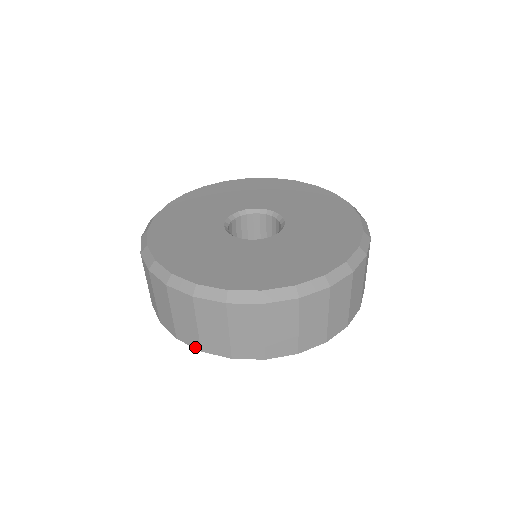
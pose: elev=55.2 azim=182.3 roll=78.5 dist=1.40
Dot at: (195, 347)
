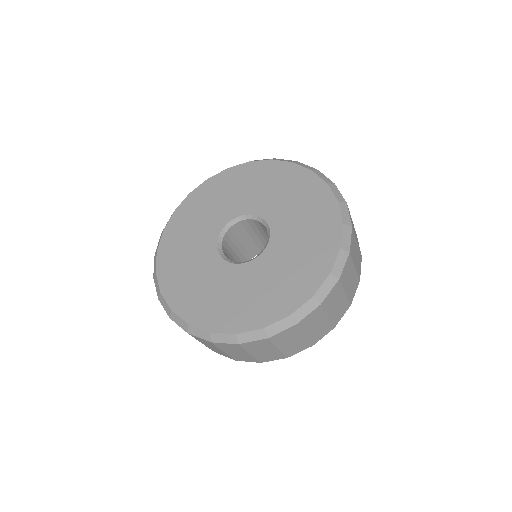
Dot at: (306, 348)
